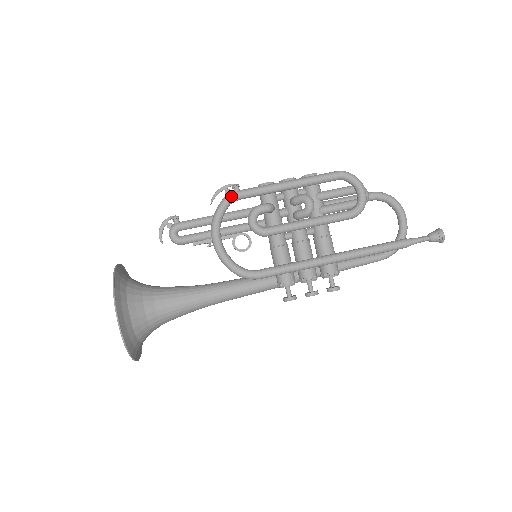
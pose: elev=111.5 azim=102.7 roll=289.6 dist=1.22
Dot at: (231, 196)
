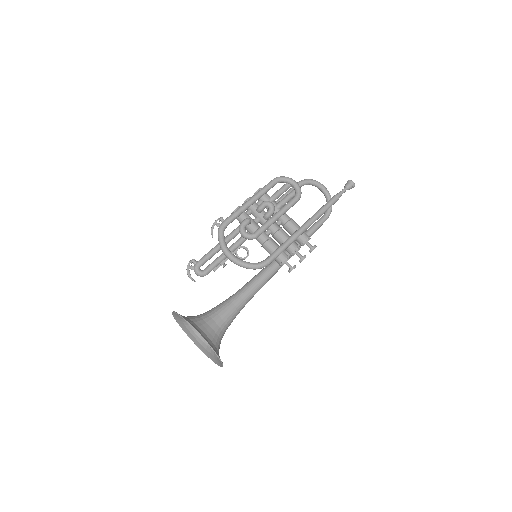
Dot at: (222, 225)
